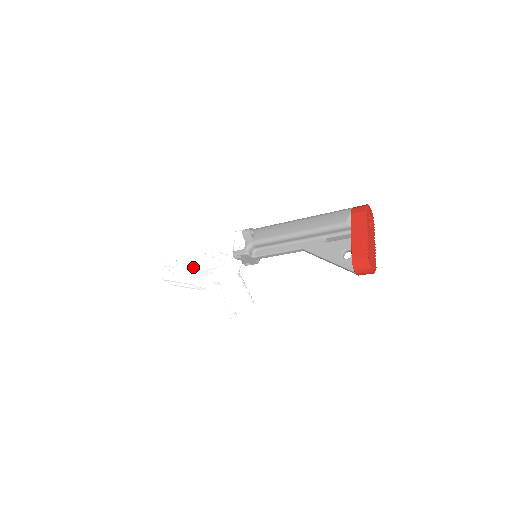
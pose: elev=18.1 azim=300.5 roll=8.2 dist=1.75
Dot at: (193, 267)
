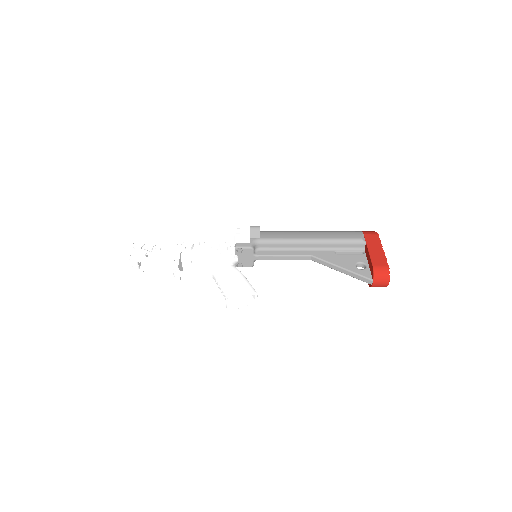
Dot at: (178, 252)
